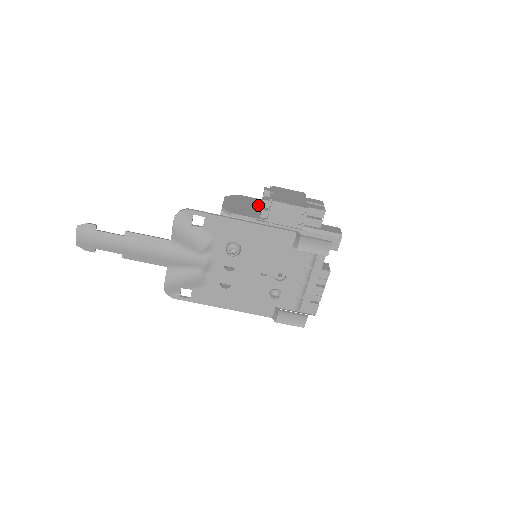
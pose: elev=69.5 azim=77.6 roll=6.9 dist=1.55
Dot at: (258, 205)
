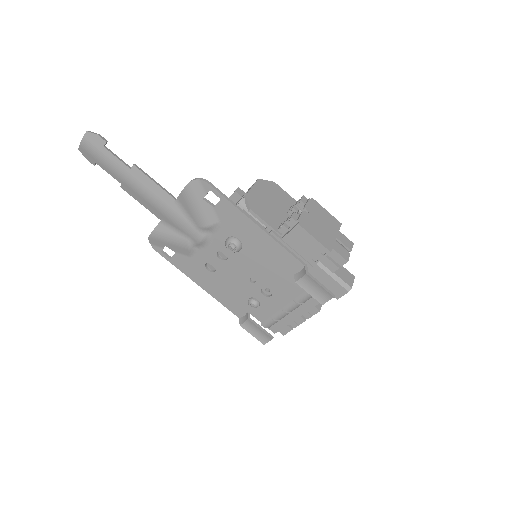
Dot at: (287, 208)
